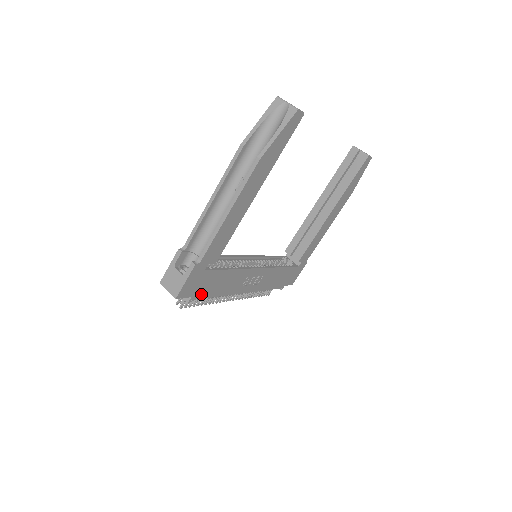
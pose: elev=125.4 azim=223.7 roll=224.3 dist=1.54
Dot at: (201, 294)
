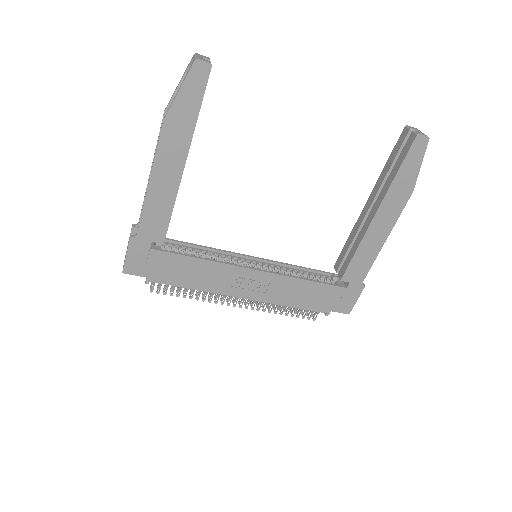
Dot at: (162, 278)
